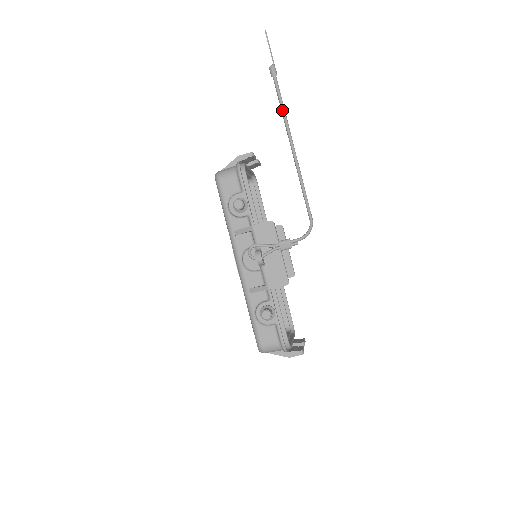
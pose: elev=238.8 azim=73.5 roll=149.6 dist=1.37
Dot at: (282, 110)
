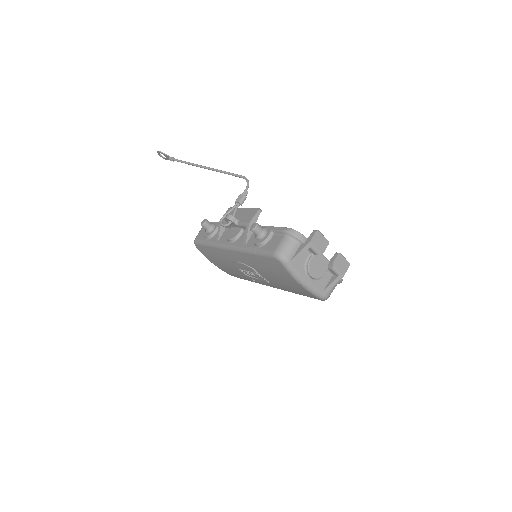
Dot at: (186, 163)
